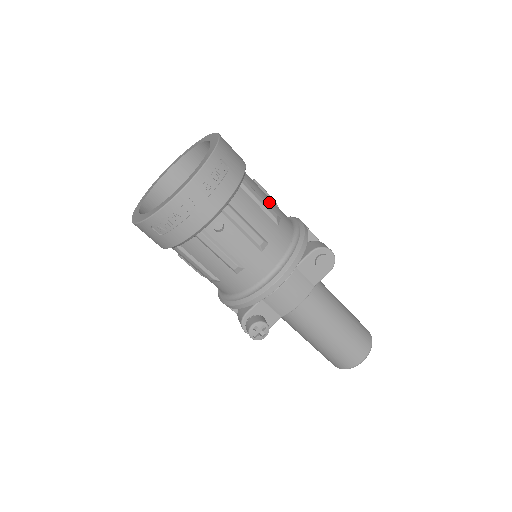
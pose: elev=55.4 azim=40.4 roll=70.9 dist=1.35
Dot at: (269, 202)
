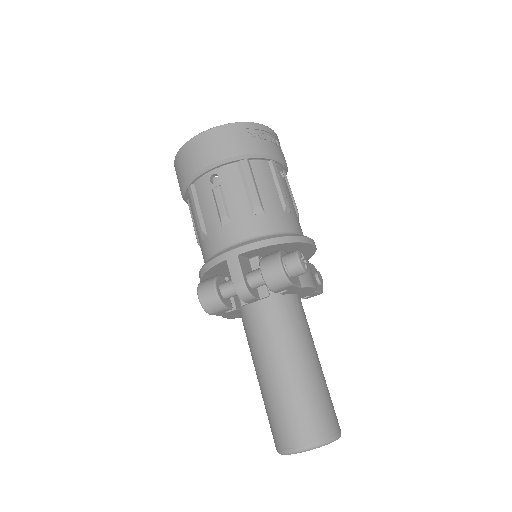
Dot at: occluded
